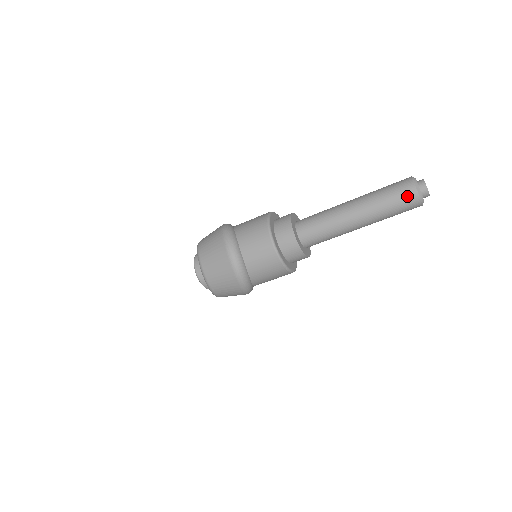
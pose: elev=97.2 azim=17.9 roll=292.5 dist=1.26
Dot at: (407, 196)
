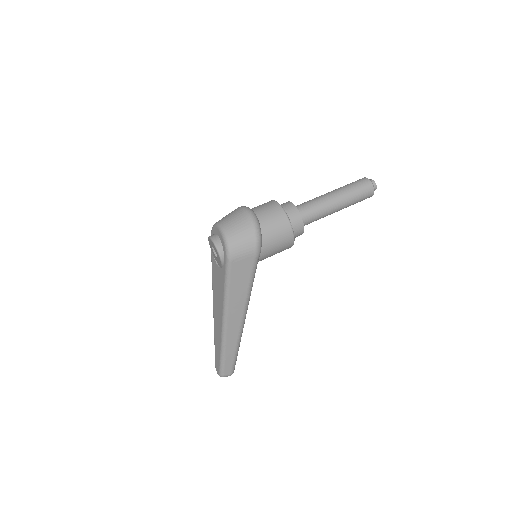
Dot at: (363, 181)
